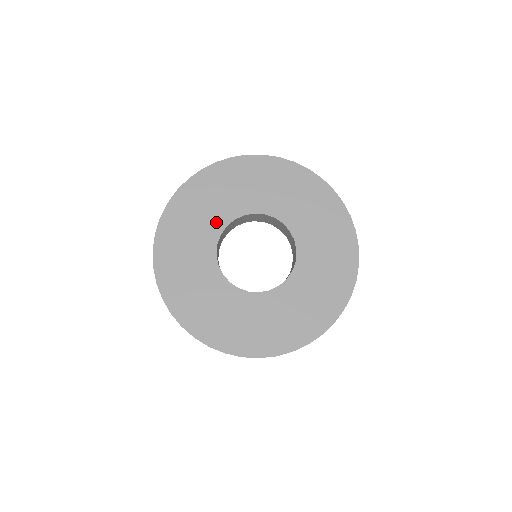
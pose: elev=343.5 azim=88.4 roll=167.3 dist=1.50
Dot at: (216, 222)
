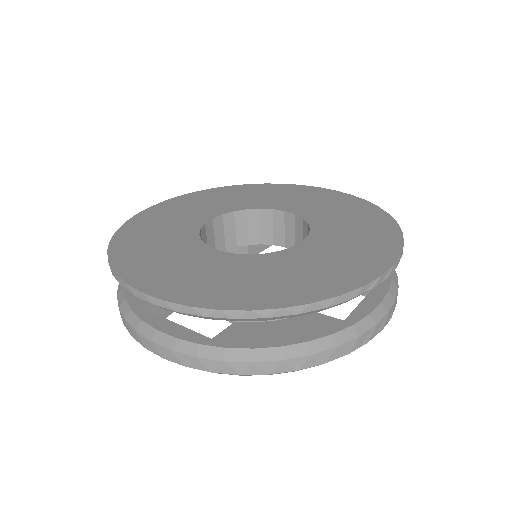
Dot at: (240, 205)
